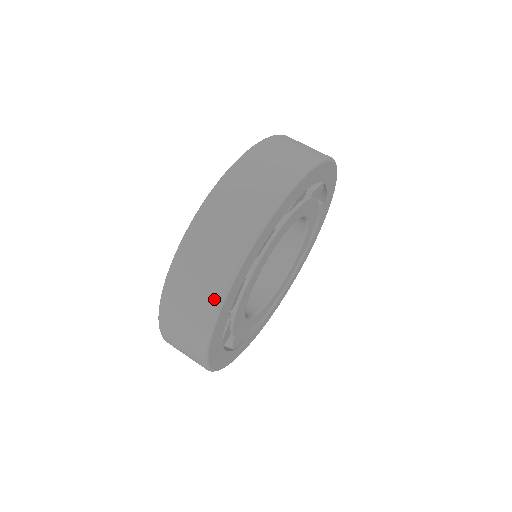
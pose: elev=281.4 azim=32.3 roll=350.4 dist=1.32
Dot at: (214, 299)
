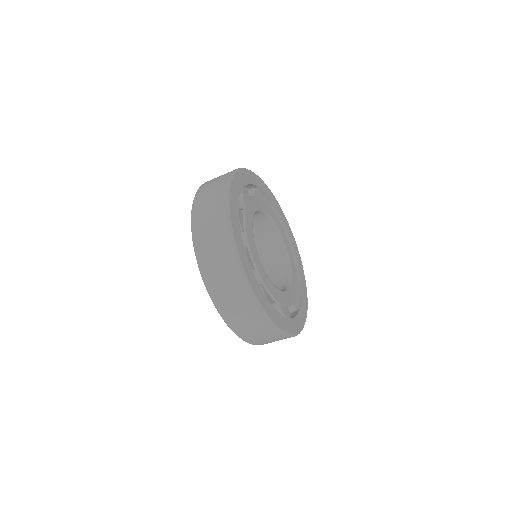
Dot at: (258, 314)
